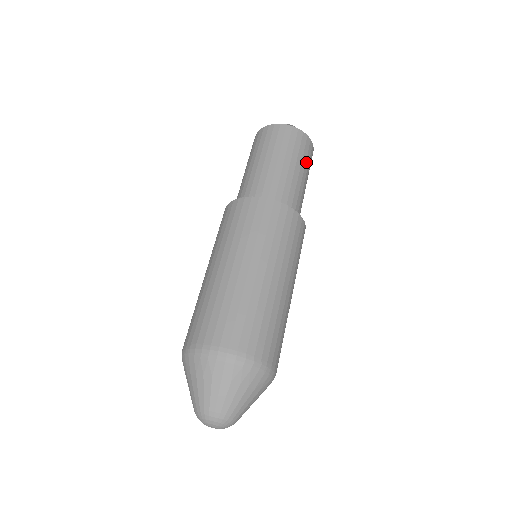
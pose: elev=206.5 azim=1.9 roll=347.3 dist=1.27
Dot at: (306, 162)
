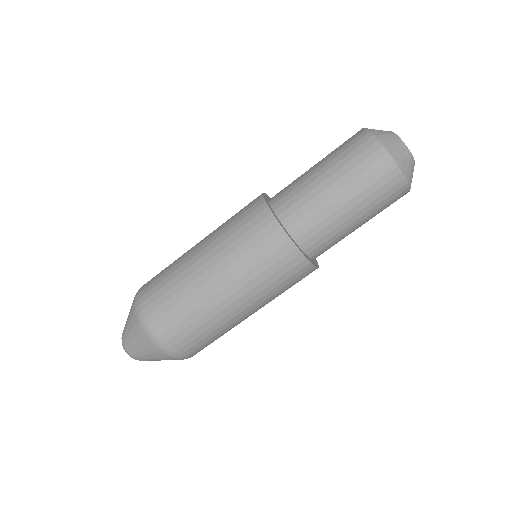
Dot at: (366, 190)
